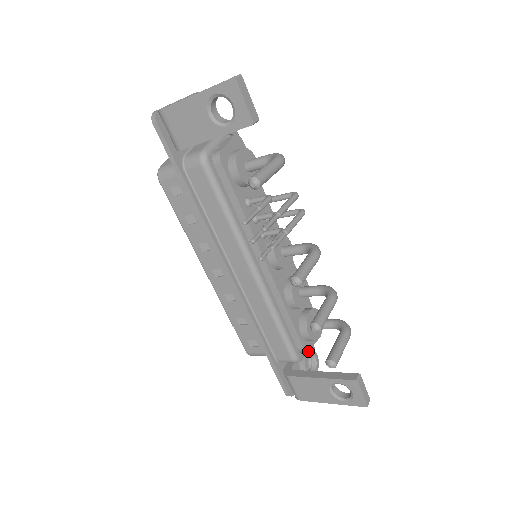
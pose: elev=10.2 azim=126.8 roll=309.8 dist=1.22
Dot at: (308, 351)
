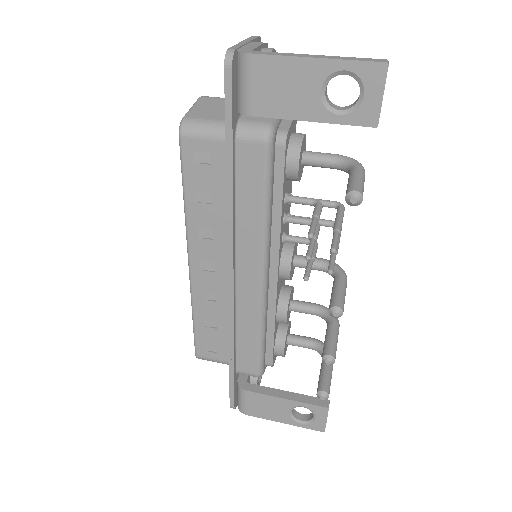
Dot at: occluded
